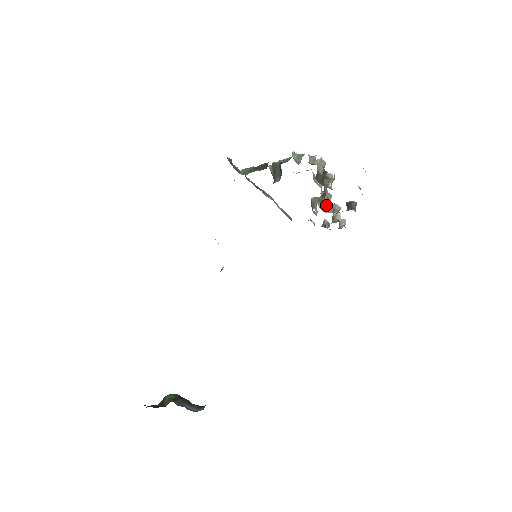
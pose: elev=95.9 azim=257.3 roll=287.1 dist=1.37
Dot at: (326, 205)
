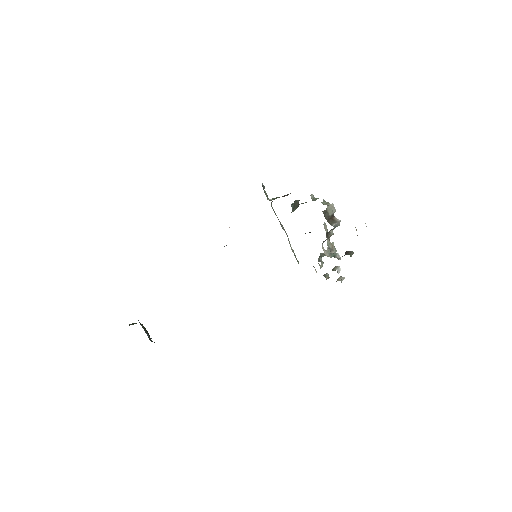
Dot at: (329, 252)
